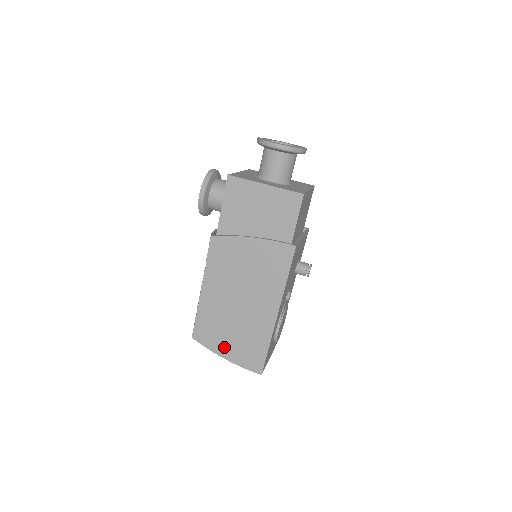
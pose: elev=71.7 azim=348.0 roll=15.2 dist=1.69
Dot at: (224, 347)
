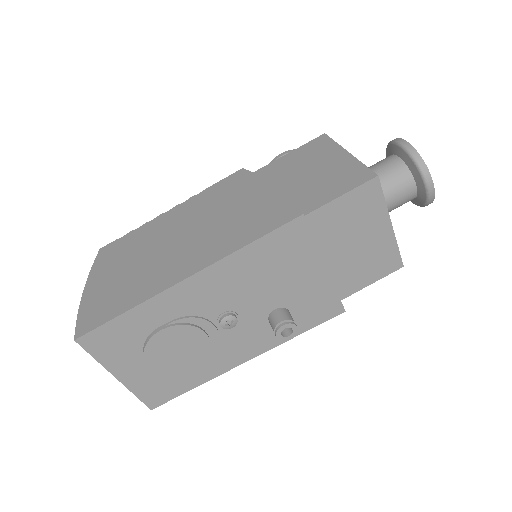
Dot at: (102, 278)
